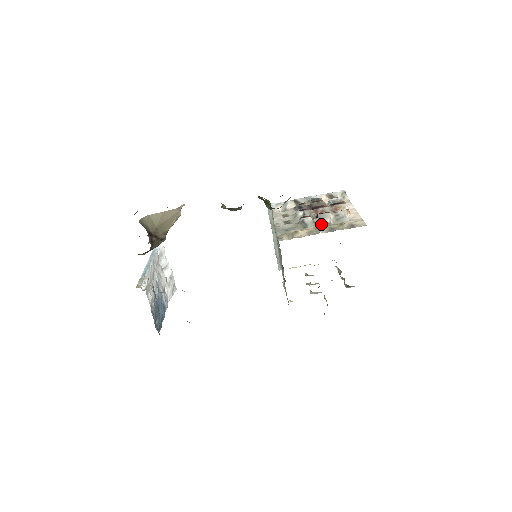
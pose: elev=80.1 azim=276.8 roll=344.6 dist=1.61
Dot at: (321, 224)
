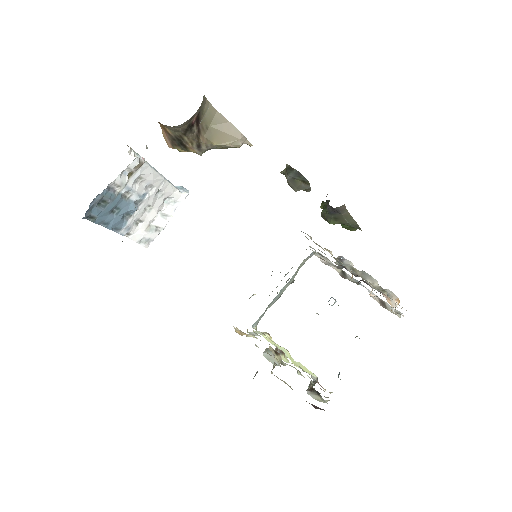
Dot at: (359, 275)
